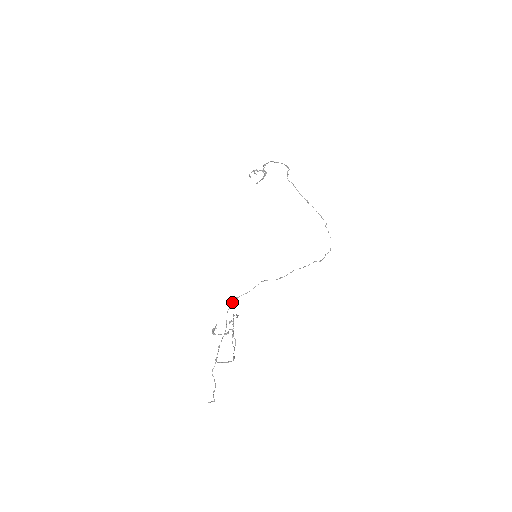
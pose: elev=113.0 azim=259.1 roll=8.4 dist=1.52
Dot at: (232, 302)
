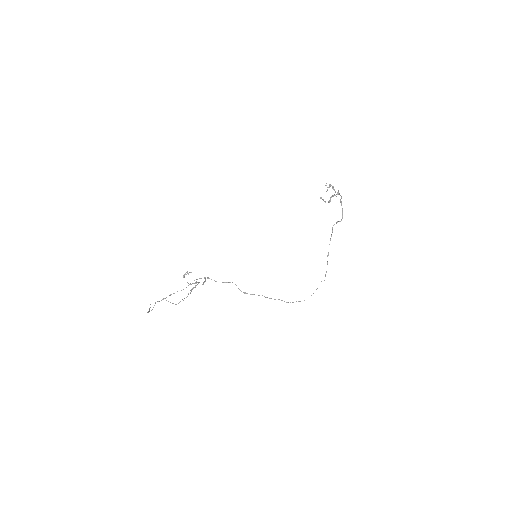
Dot at: occluded
